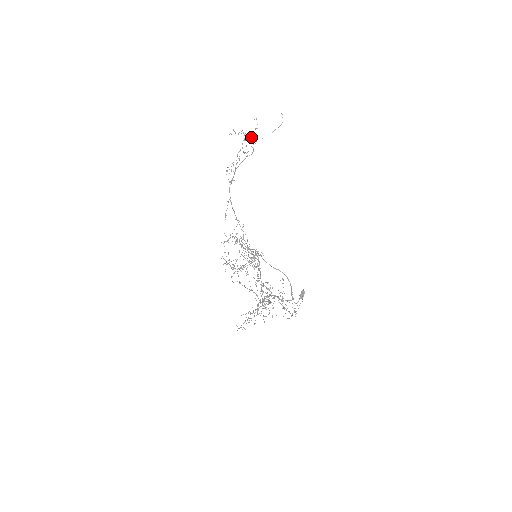
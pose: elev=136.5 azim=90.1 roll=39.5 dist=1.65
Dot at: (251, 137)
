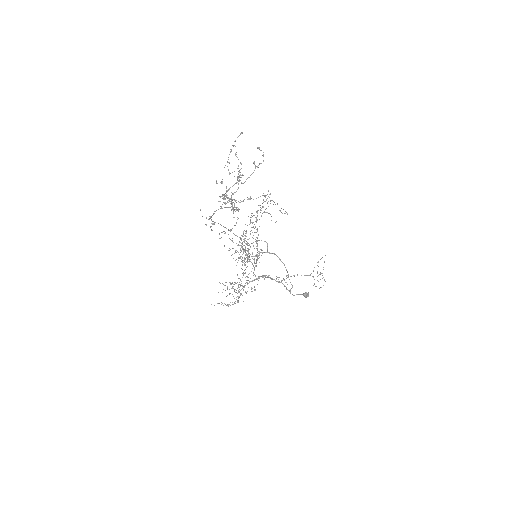
Dot at: (232, 199)
